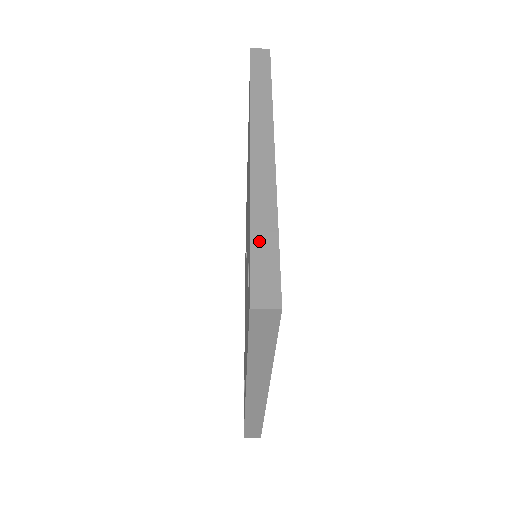
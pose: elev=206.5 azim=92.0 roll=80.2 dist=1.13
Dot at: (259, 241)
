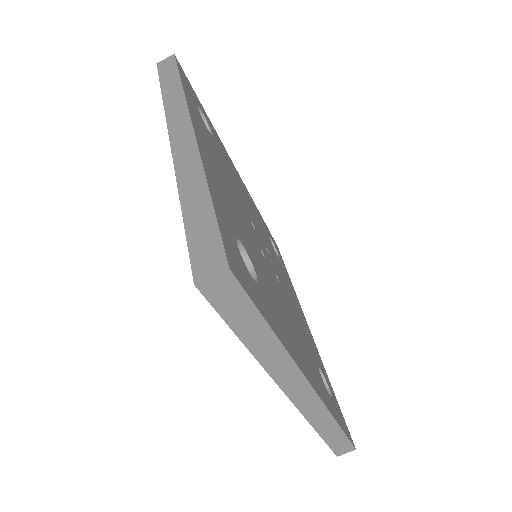
Dot at: (192, 216)
